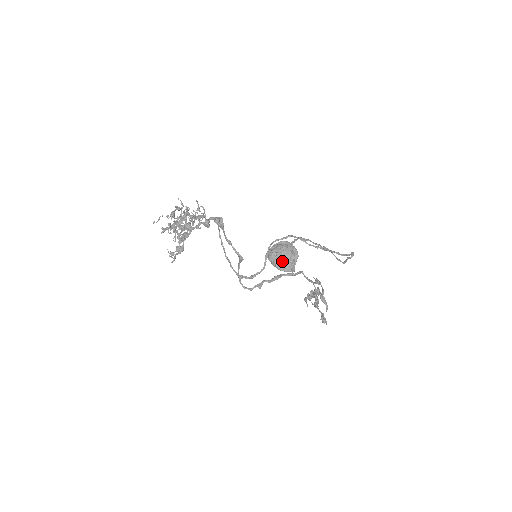
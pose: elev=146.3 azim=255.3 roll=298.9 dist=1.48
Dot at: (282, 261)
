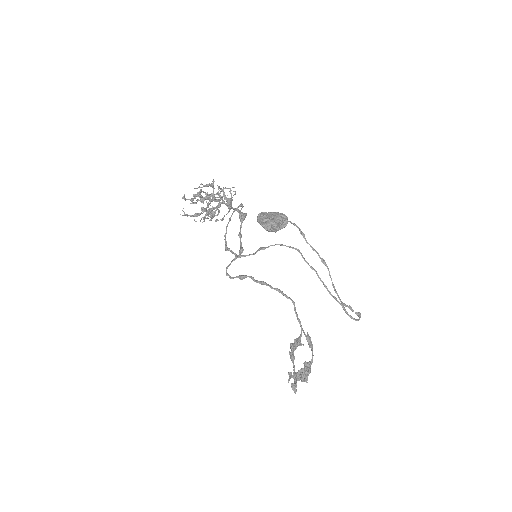
Dot at: (267, 217)
